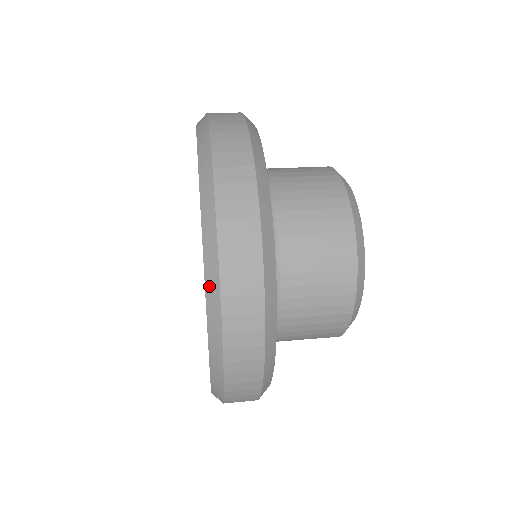
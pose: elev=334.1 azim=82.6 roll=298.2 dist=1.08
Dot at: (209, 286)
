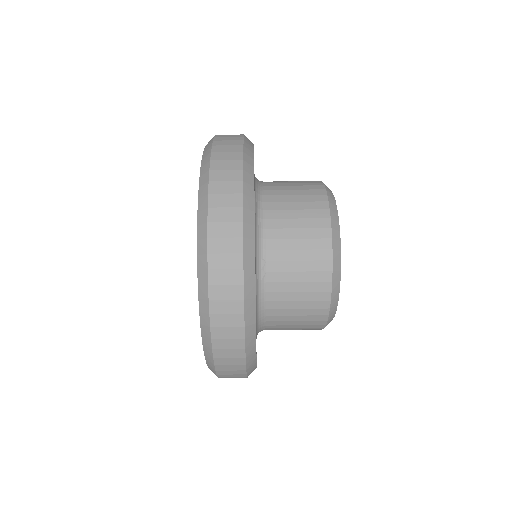
Dot at: occluded
